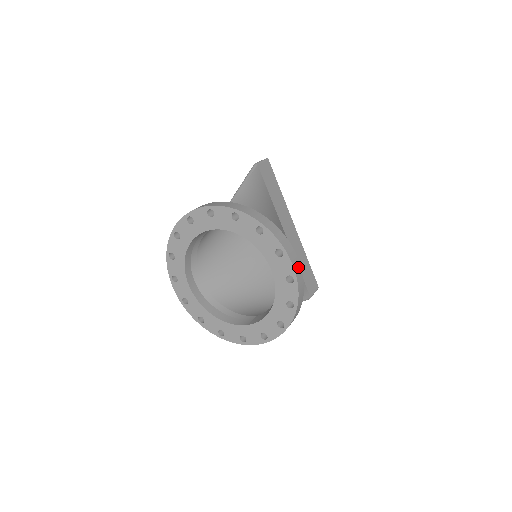
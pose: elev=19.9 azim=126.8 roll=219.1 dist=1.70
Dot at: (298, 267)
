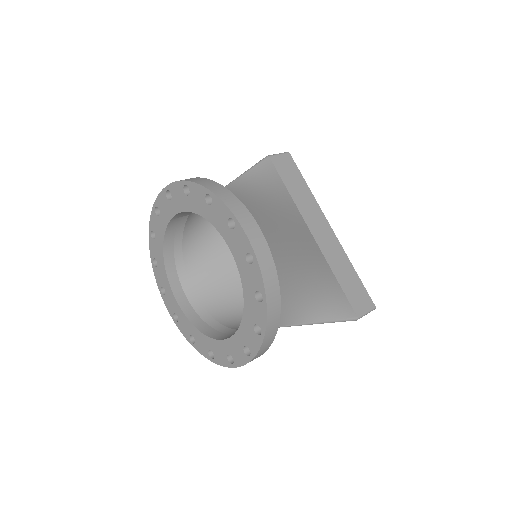
Dot at: (260, 241)
